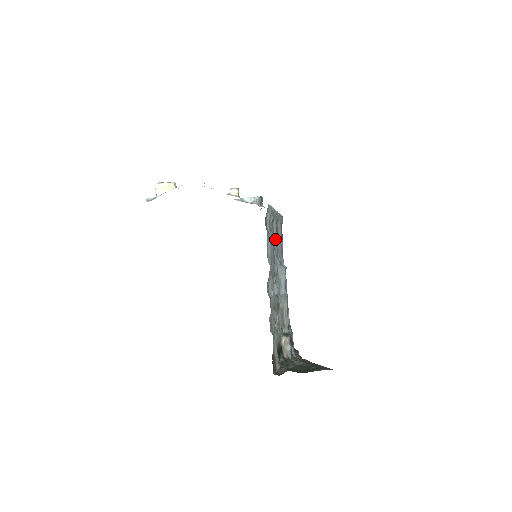
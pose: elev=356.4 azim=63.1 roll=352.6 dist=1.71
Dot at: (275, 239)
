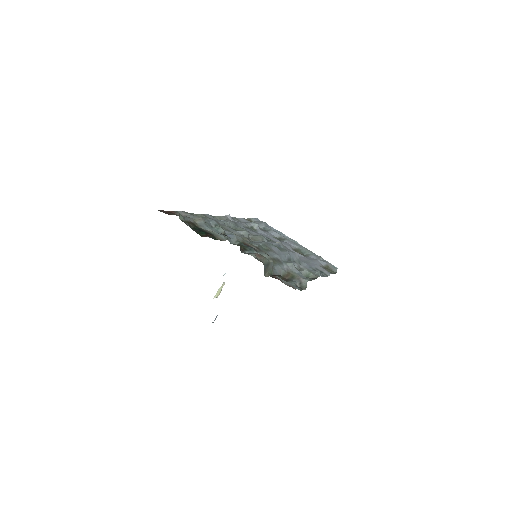
Dot at: occluded
